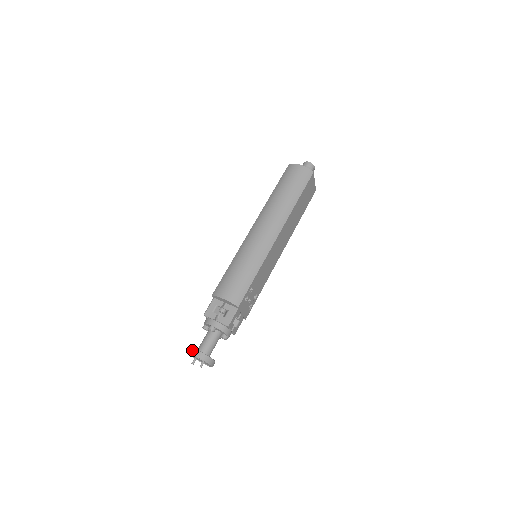
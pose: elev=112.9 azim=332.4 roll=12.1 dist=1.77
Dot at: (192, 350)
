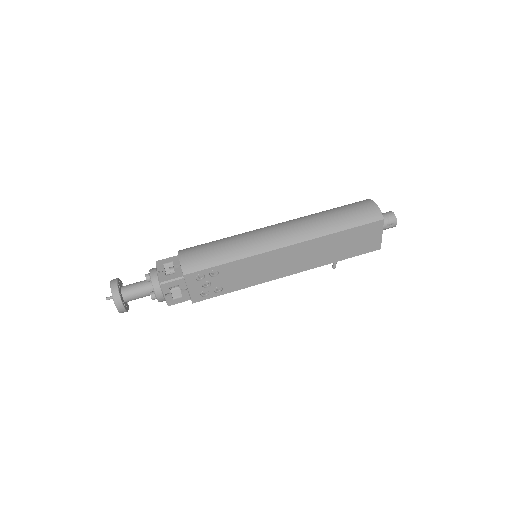
Dot at: (115, 279)
